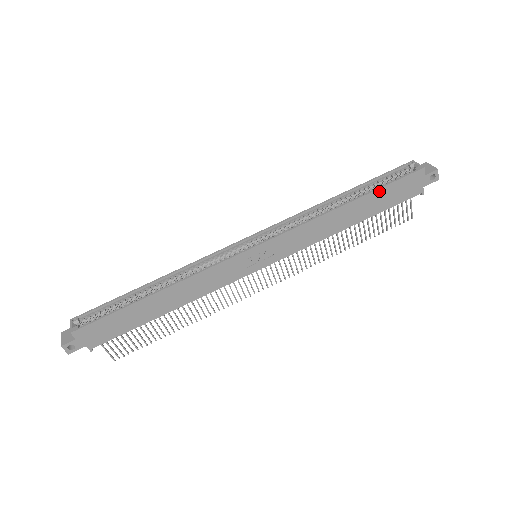
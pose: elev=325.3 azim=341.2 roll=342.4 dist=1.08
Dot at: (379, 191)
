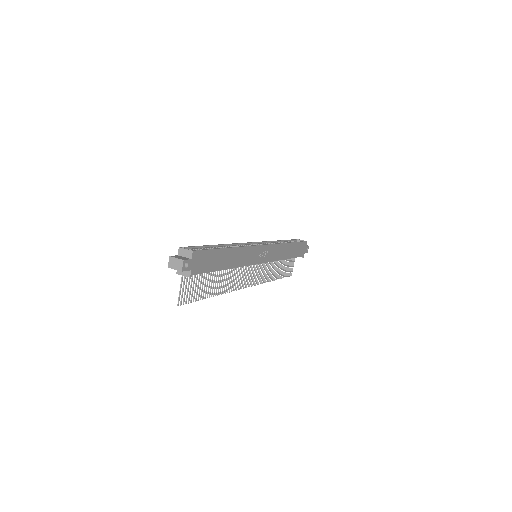
Dot at: (297, 244)
